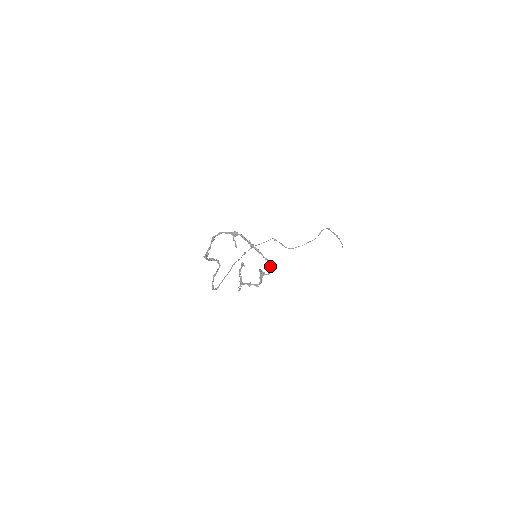
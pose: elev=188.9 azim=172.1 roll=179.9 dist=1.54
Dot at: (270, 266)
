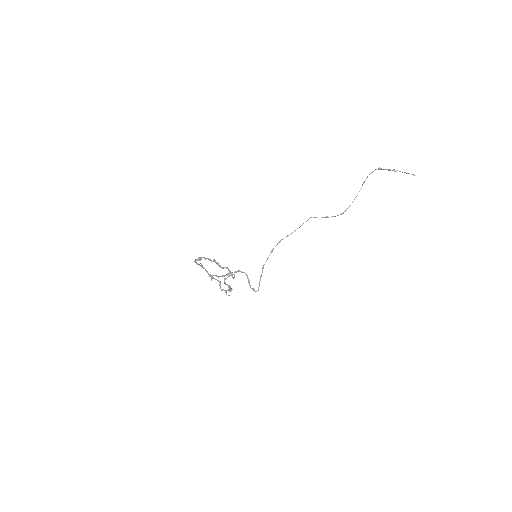
Dot at: occluded
